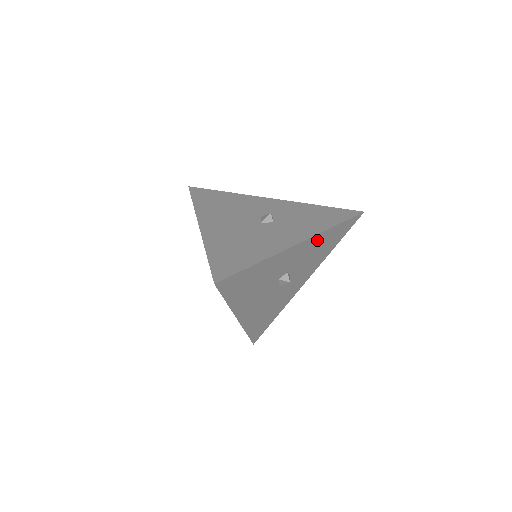
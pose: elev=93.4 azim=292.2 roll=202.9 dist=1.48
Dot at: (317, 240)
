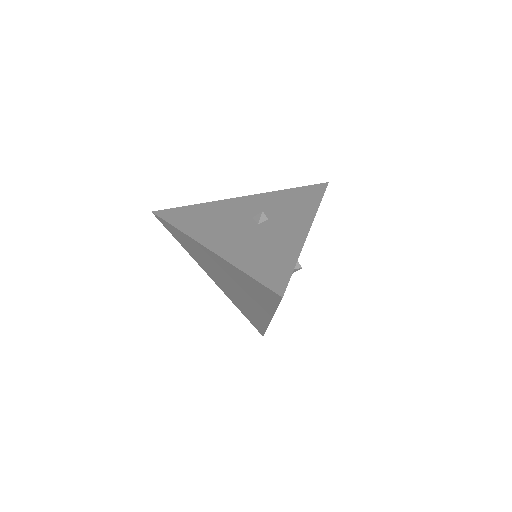
Dot at: occluded
